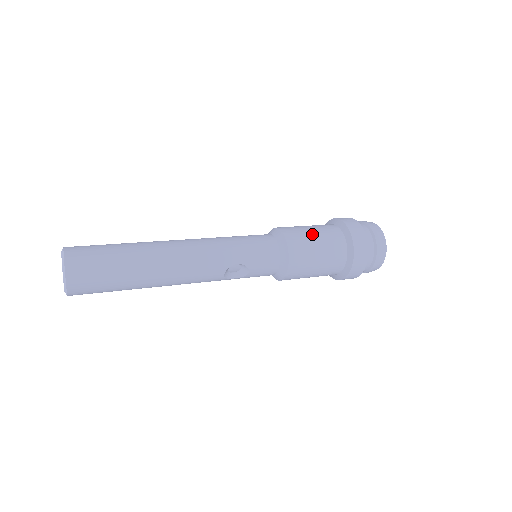
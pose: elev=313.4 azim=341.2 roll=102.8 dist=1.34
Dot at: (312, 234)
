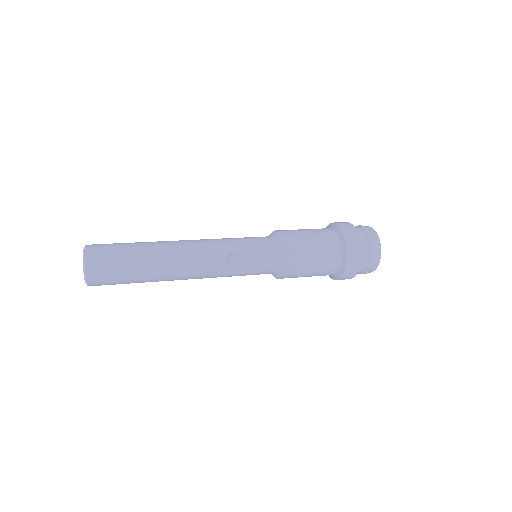
Dot at: (303, 230)
